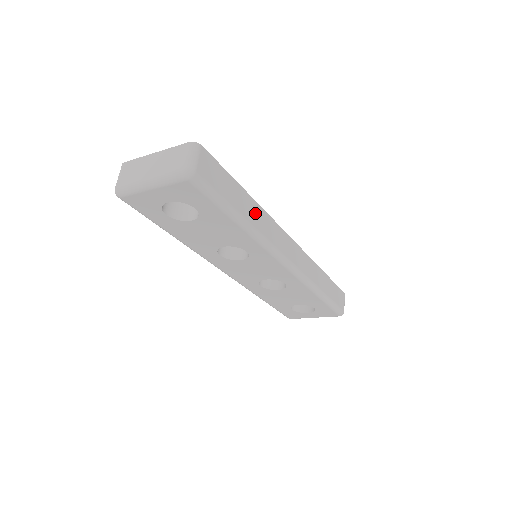
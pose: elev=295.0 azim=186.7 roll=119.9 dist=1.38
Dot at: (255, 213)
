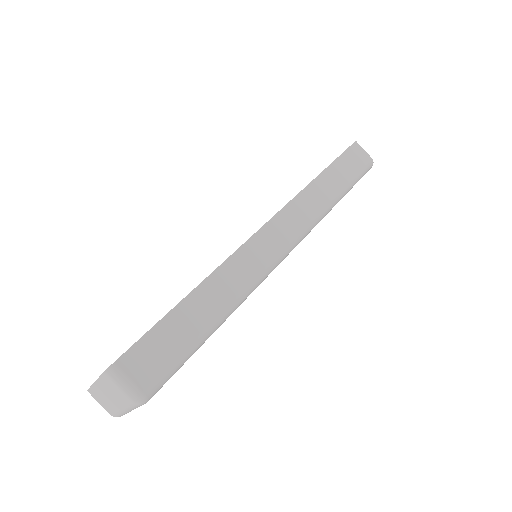
Dot at: (218, 289)
